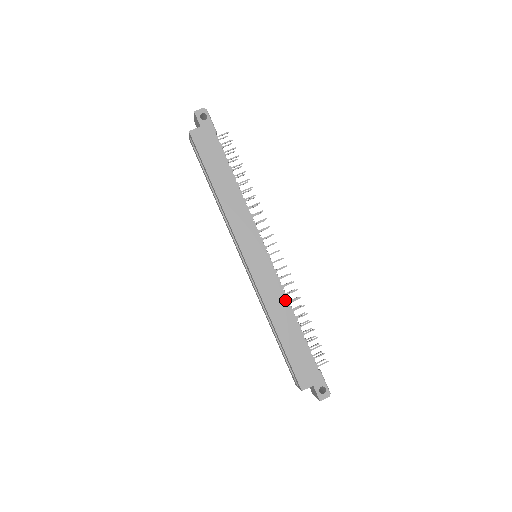
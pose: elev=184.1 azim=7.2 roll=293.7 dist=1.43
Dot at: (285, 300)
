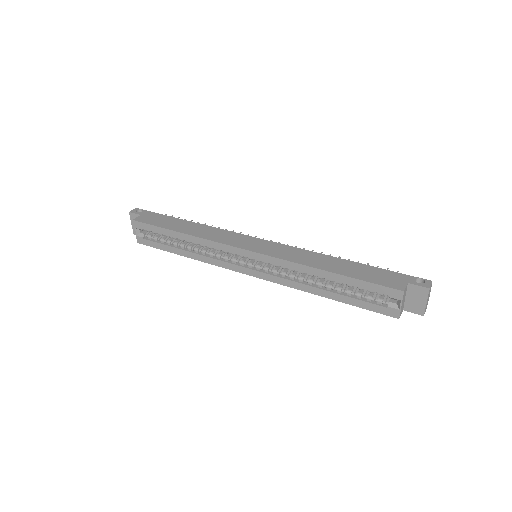
Dot at: (310, 252)
